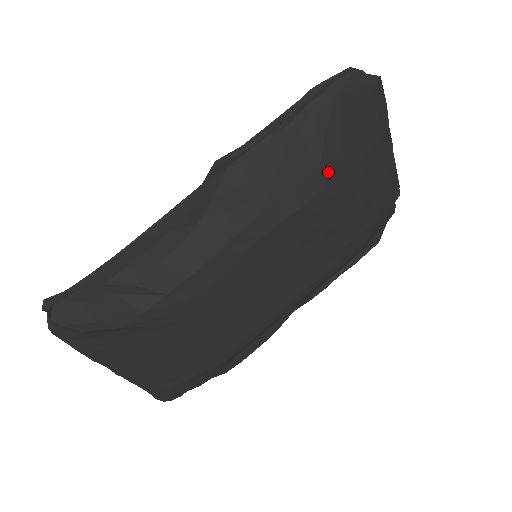
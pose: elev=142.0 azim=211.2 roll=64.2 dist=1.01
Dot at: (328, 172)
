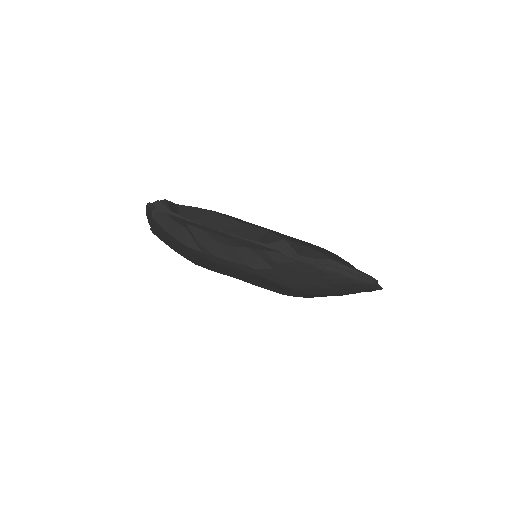
Dot at: (313, 290)
